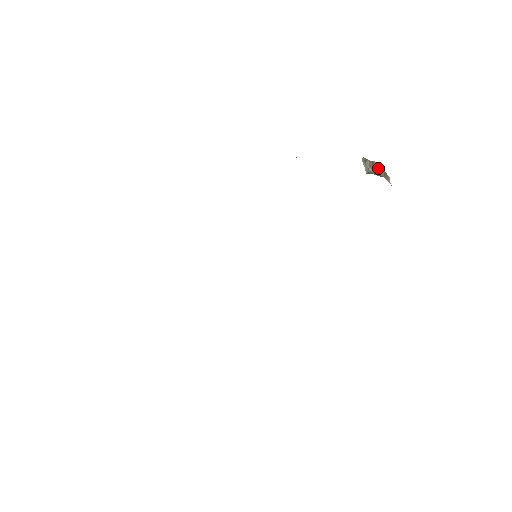
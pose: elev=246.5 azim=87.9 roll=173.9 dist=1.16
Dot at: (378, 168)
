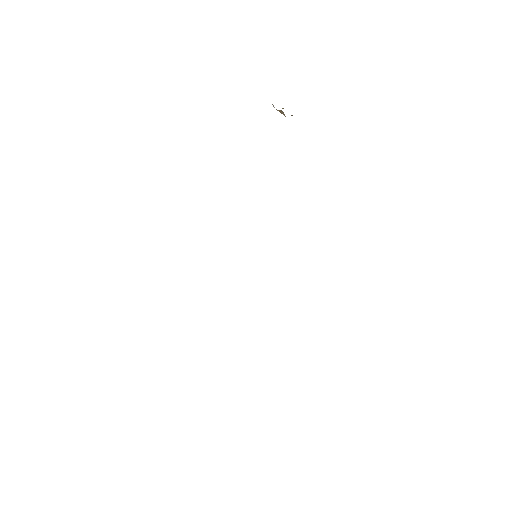
Dot at: occluded
